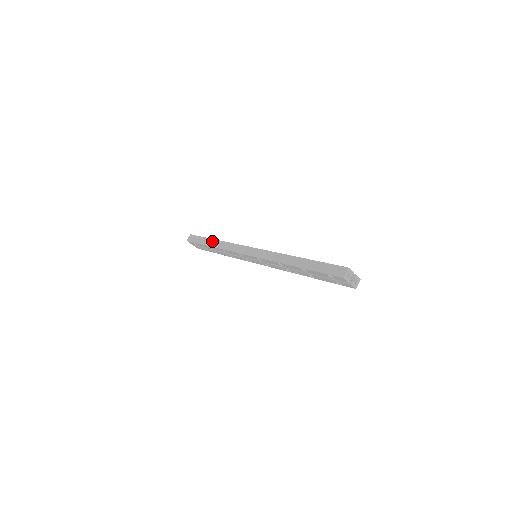
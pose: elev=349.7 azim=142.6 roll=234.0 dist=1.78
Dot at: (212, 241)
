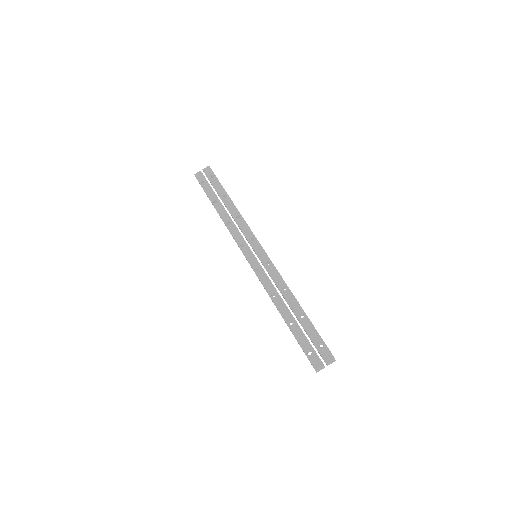
Dot at: occluded
